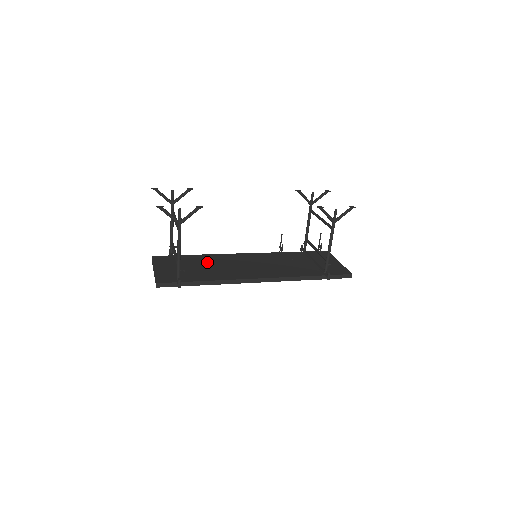
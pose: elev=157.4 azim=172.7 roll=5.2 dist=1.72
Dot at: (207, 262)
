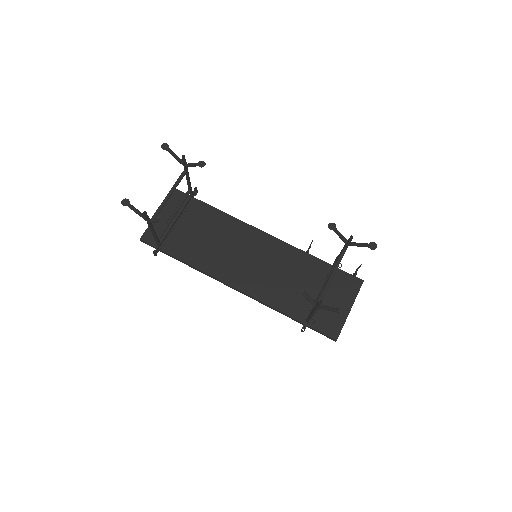
Dot at: (213, 229)
